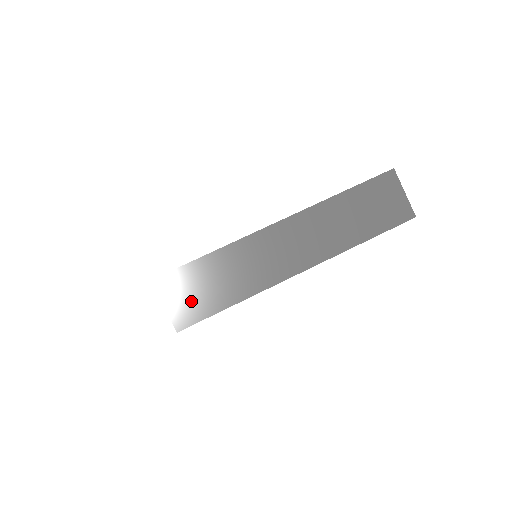
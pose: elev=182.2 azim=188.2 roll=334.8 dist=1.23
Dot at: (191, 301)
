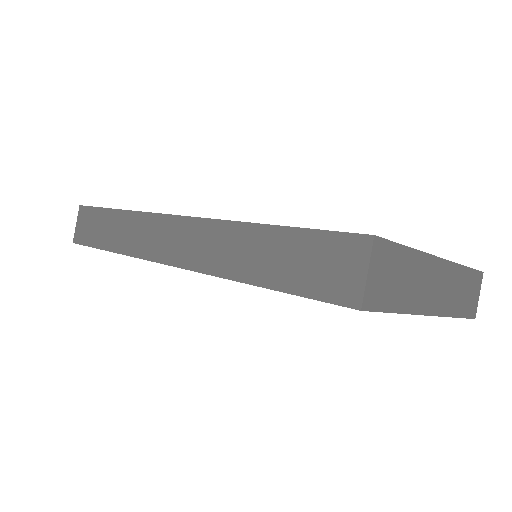
Dot at: (382, 284)
